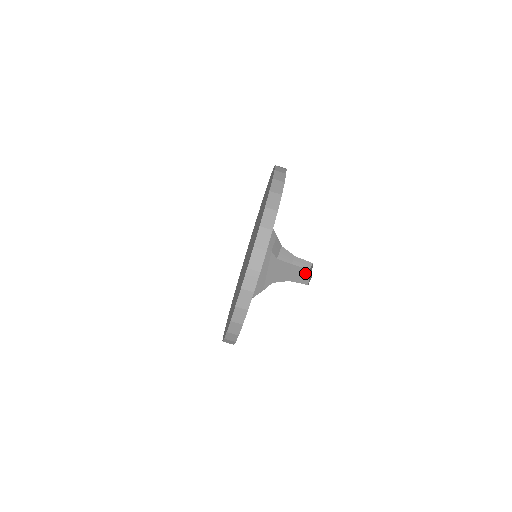
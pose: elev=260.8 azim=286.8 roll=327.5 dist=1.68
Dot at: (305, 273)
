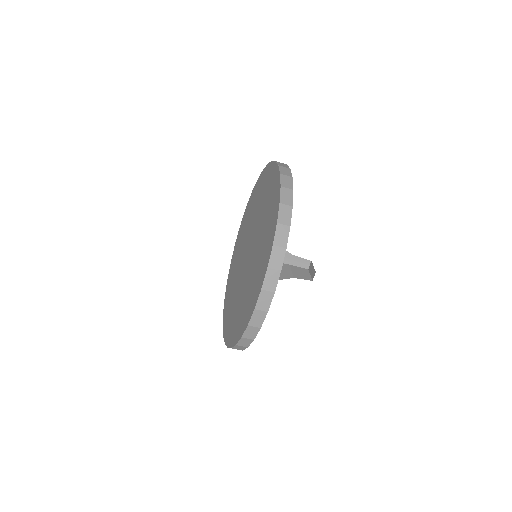
Dot at: (305, 271)
